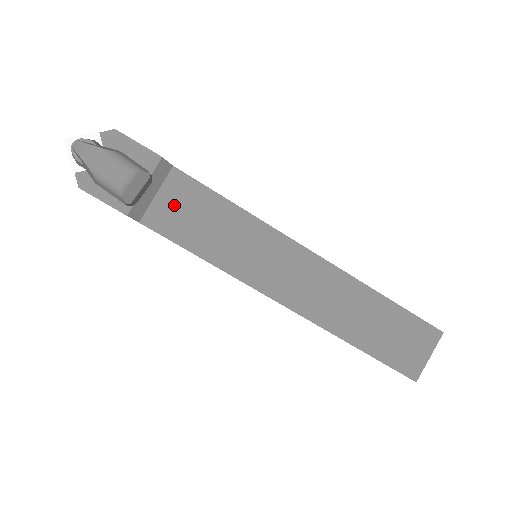
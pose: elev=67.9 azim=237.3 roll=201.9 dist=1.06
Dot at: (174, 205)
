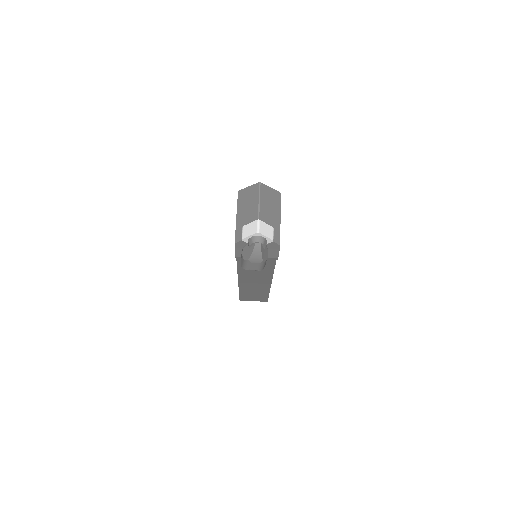
Dot at: occluded
